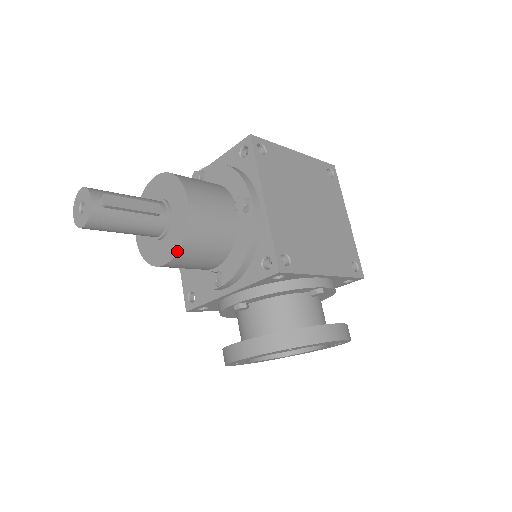
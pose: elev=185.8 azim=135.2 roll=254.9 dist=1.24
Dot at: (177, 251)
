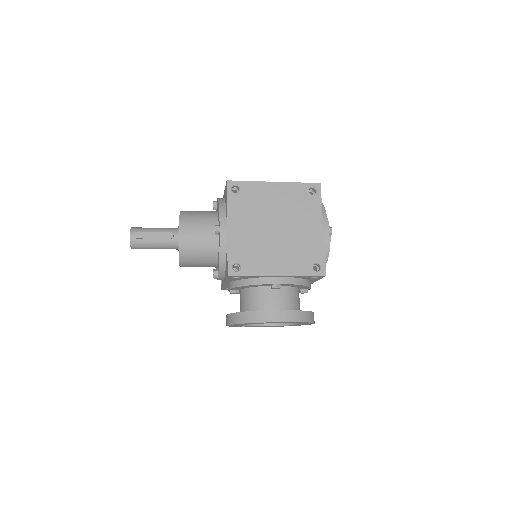
Dot at: (179, 260)
